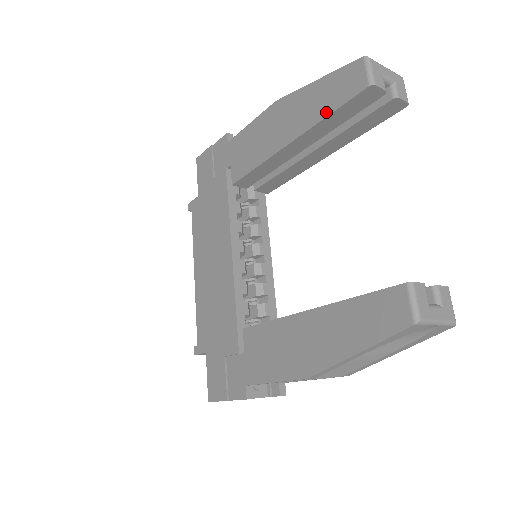
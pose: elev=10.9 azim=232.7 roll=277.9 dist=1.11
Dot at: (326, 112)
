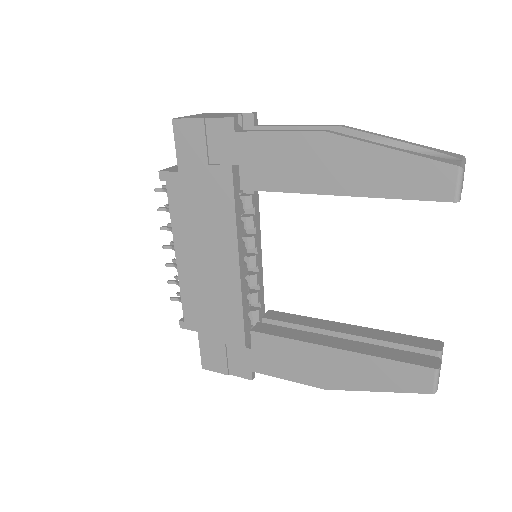
Dot at: (396, 194)
